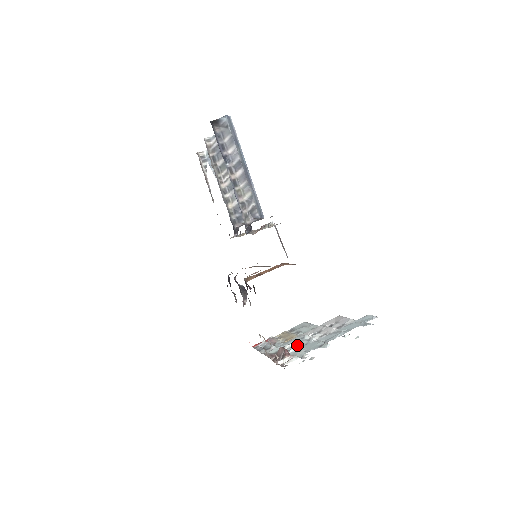
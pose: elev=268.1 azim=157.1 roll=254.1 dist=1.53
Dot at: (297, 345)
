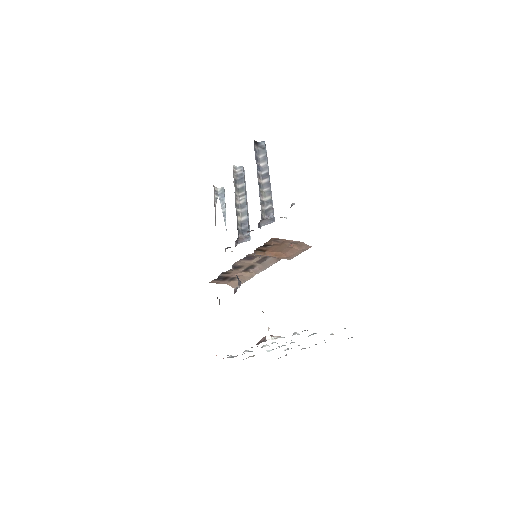
Dot at: occluded
